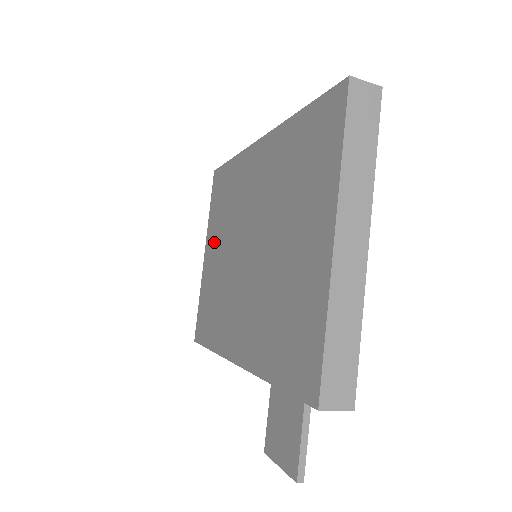
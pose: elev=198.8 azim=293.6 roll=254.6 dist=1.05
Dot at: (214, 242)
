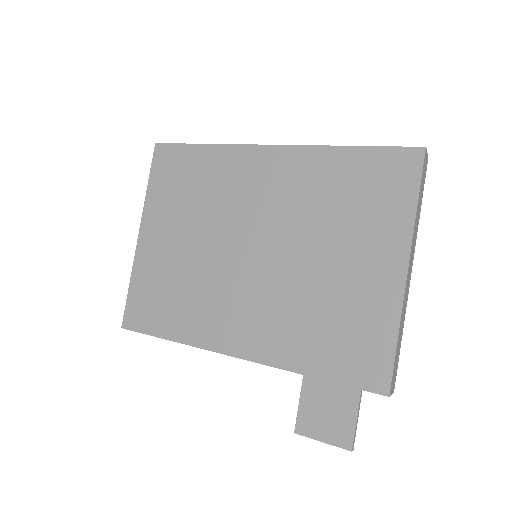
Dot at: (166, 226)
